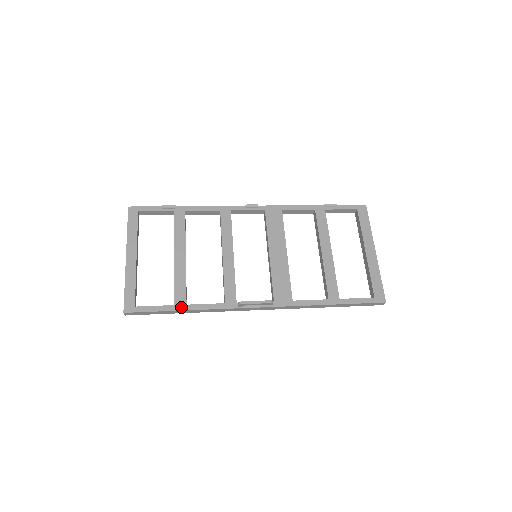
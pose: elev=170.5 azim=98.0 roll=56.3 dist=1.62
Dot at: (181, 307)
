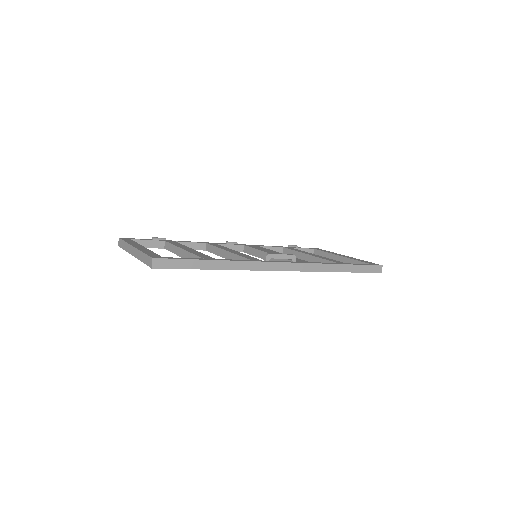
Dot at: (211, 259)
